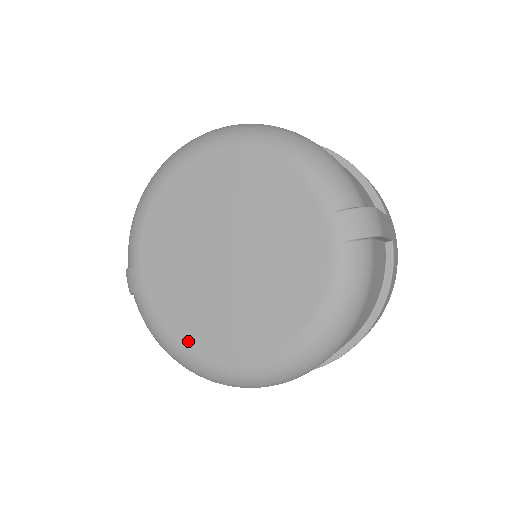
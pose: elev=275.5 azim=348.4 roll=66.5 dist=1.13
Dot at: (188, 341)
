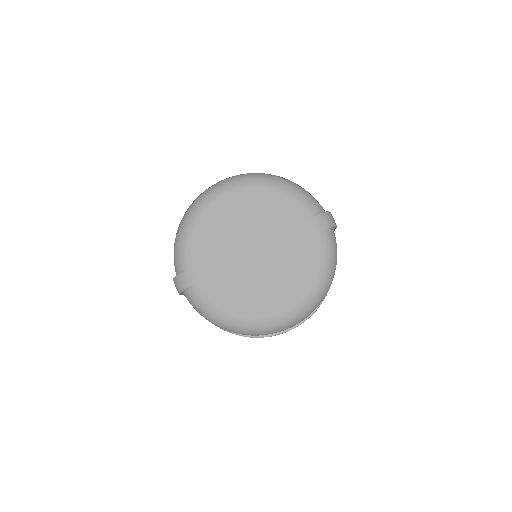
Dot at: (237, 309)
